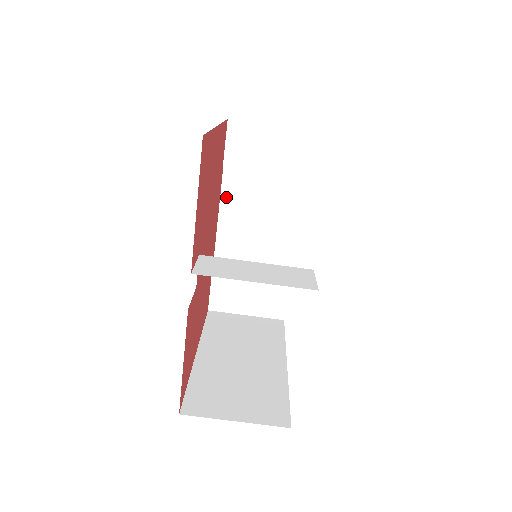
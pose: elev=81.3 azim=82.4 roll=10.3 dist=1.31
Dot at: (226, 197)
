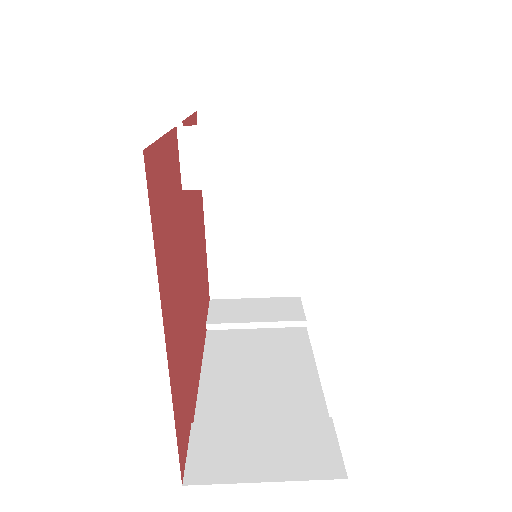
Dot at: (211, 352)
